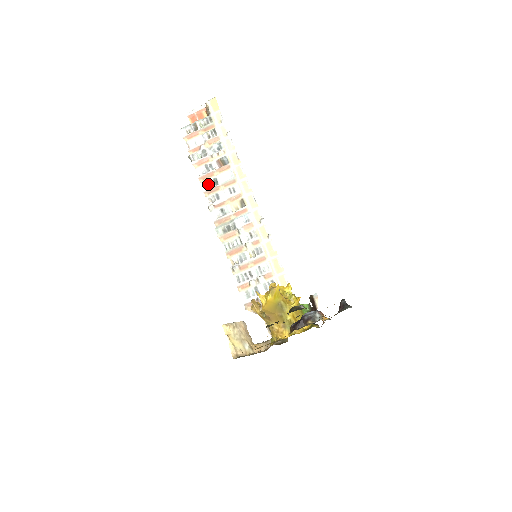
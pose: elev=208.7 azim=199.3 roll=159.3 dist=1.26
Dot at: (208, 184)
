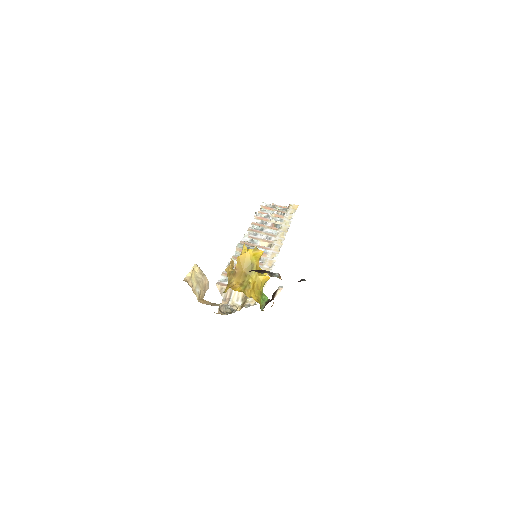
Dot at: (255, 227)
